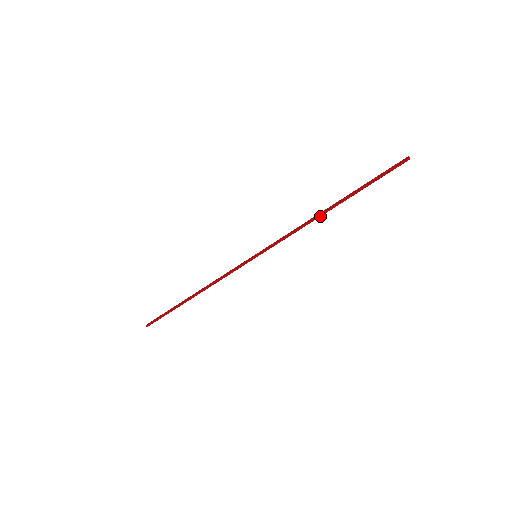
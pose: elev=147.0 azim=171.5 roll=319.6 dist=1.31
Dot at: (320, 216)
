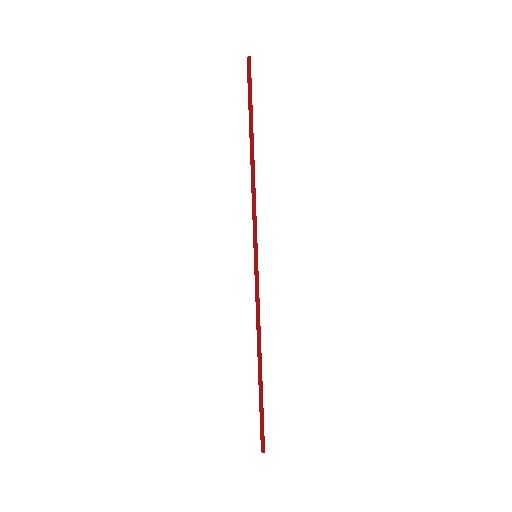
Dot at: (254, 164)
